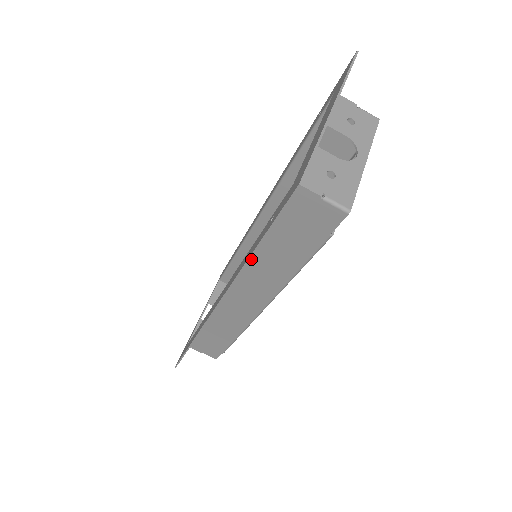
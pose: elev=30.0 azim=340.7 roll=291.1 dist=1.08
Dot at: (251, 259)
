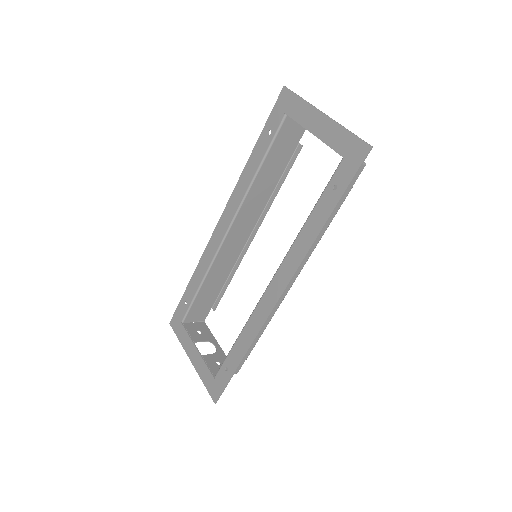
Dot at: (300, 236)
